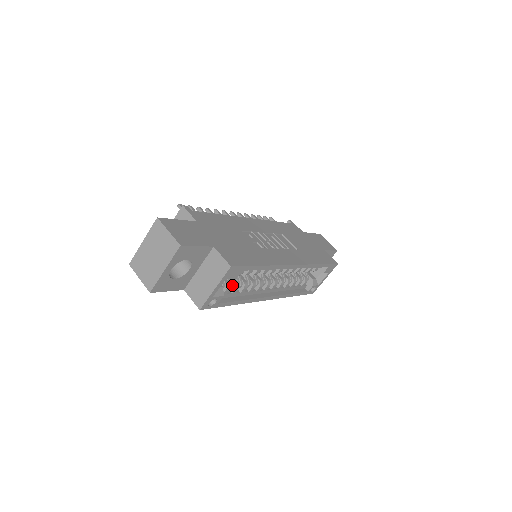
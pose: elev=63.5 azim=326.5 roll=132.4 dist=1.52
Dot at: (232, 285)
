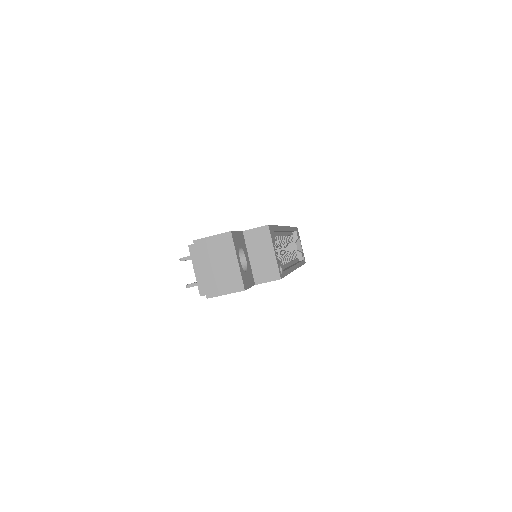
Dot at: occluded
